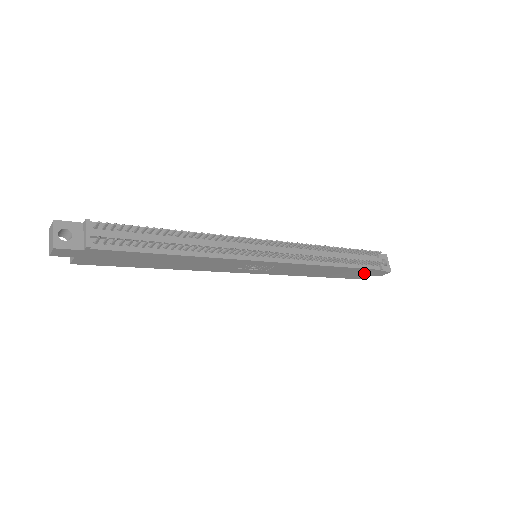
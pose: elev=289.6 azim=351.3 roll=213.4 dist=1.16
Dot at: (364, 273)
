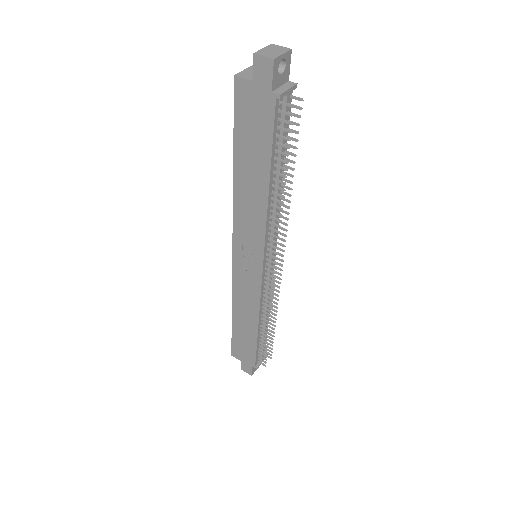
Dot at: (245, 355)
